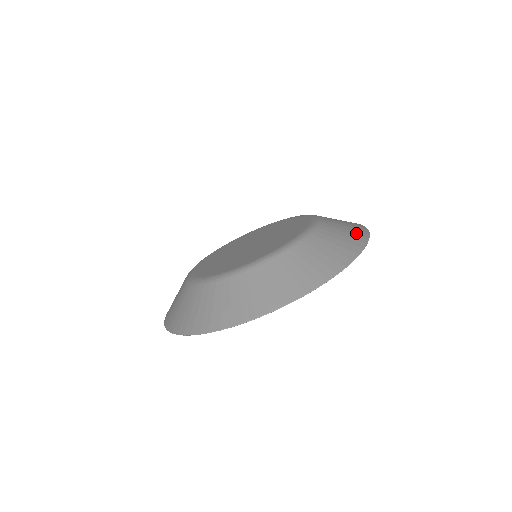
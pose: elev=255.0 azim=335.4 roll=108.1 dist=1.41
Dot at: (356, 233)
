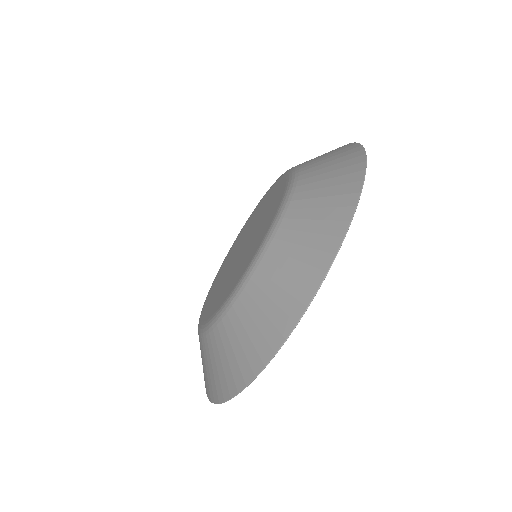
Dot at: (340, 149)
